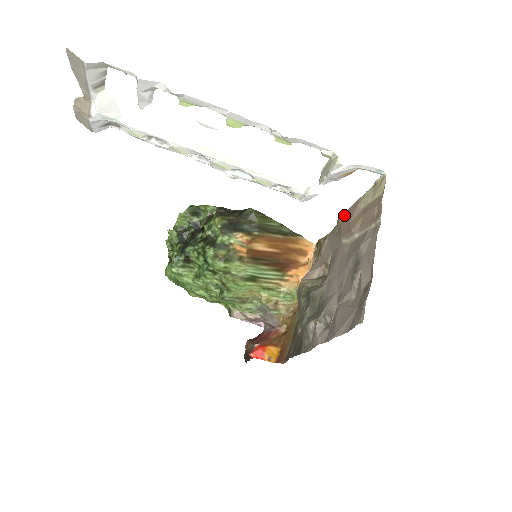
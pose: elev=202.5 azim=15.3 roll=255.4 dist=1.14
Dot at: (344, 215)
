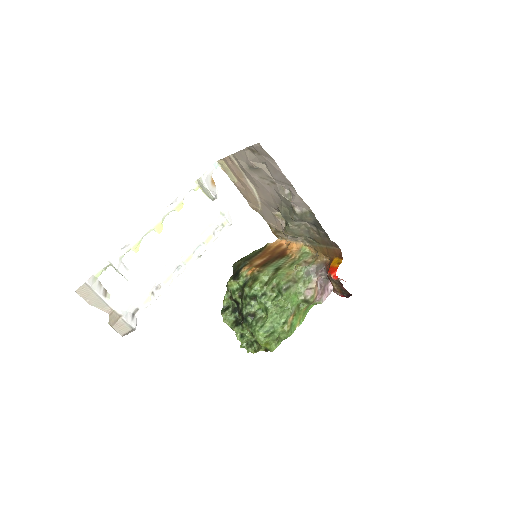
Dot at: (248, 202)
